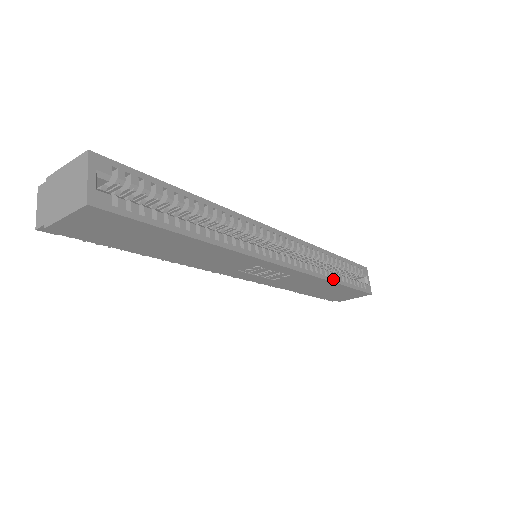
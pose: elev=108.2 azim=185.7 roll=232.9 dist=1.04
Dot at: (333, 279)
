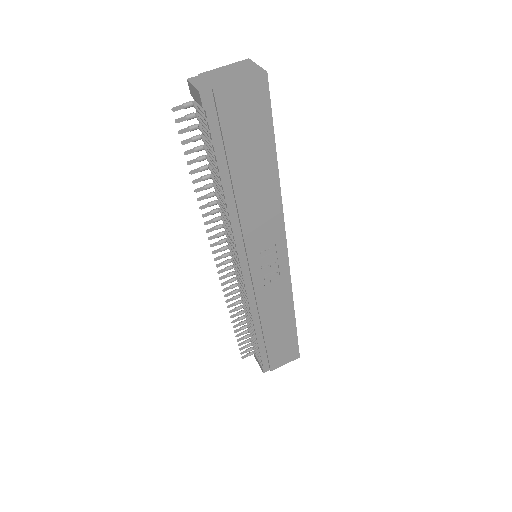
Dot at: (293, 309)
